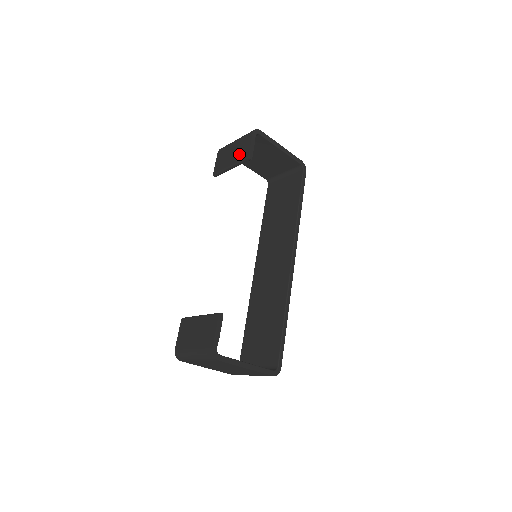
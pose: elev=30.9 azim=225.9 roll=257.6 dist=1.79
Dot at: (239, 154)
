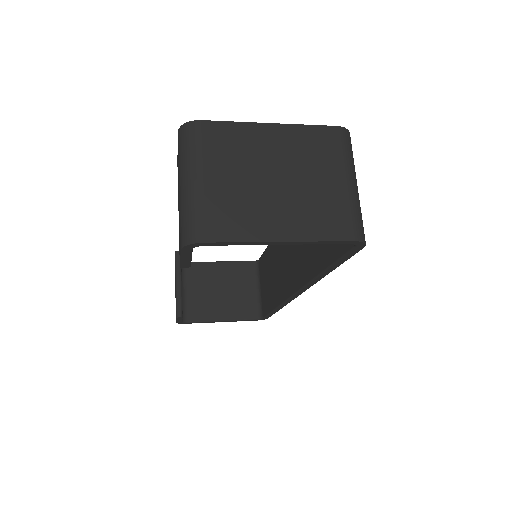
Dot at: occluded
